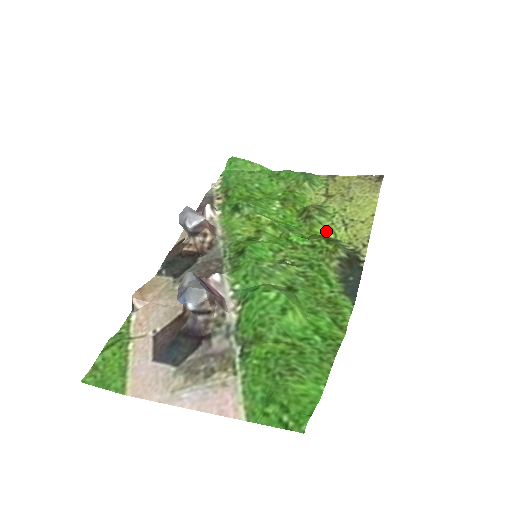
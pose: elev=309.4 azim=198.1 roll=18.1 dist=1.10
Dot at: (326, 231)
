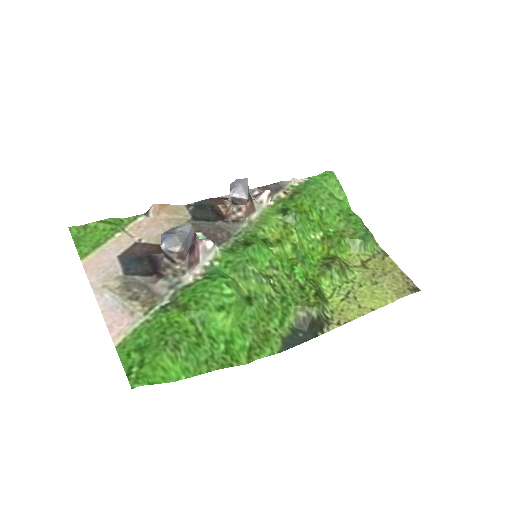
Dot at: (329, 287)
